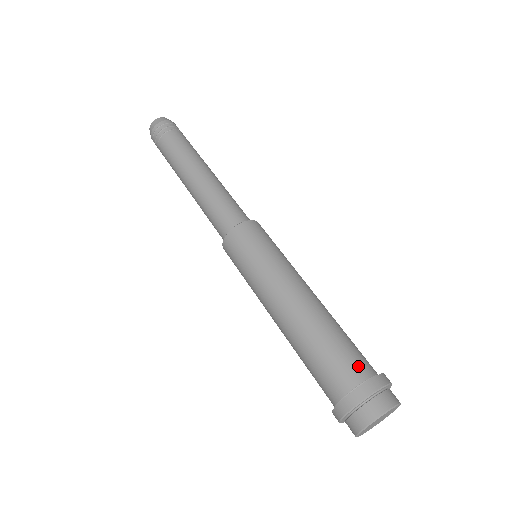
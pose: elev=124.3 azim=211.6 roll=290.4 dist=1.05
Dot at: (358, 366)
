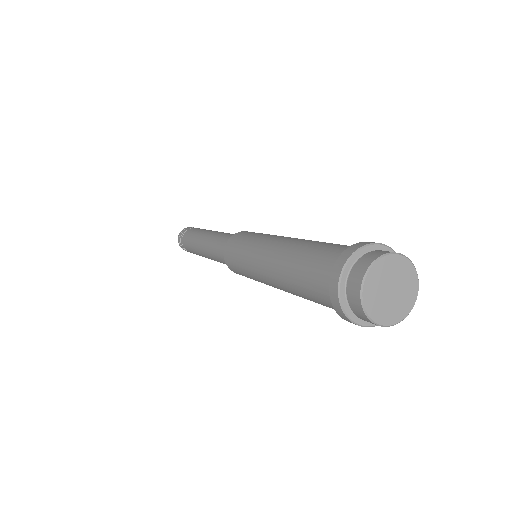
Dot at: (335, 253)
